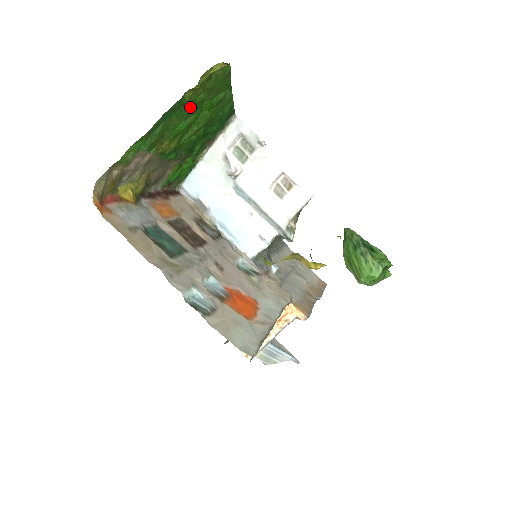
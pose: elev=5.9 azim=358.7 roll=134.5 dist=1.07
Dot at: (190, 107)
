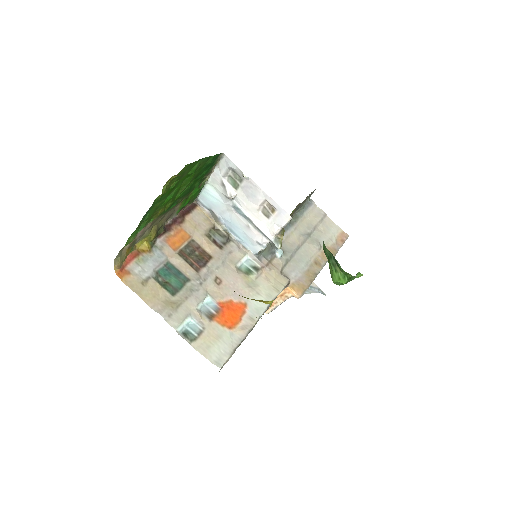
Dot at: (168, 192)
